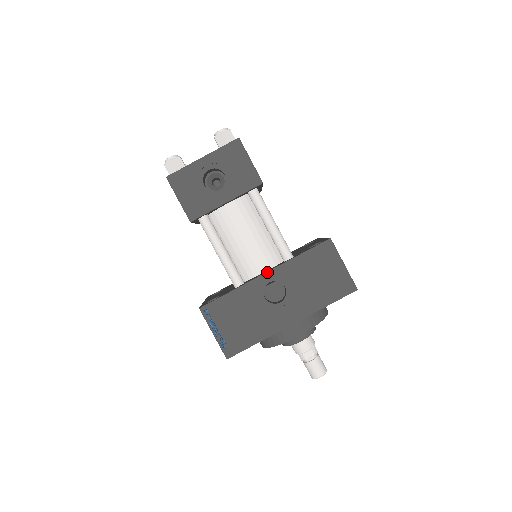
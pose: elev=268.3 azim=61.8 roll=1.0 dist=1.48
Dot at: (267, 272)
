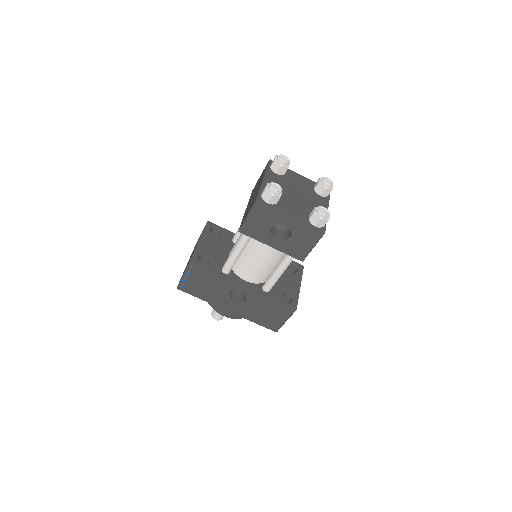
Dot at: (246, 287)
